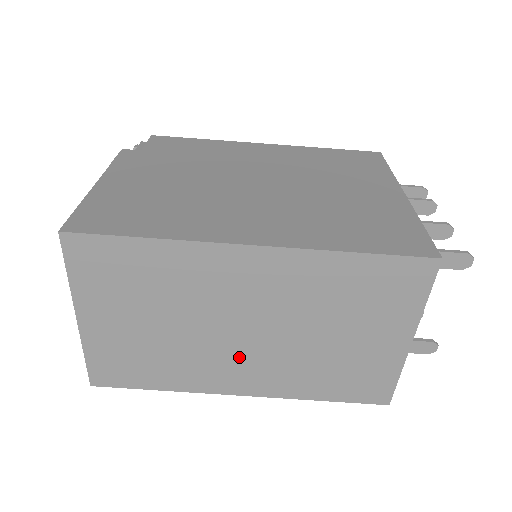
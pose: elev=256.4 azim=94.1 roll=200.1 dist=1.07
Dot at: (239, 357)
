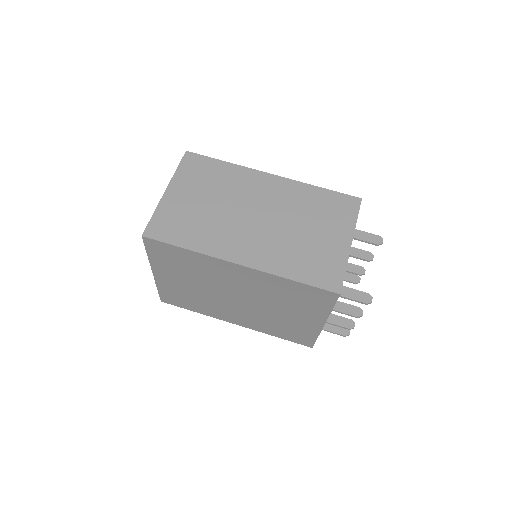
Dot at: (247, 234)
